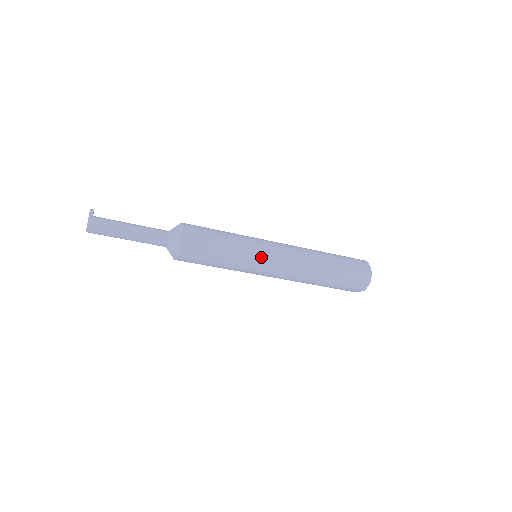
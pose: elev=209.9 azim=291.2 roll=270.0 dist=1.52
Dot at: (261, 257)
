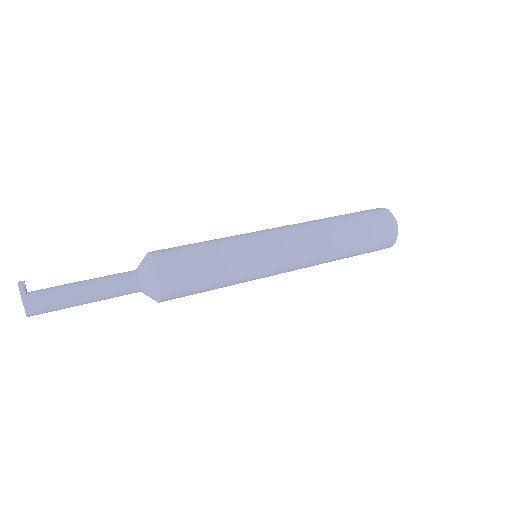
Dot at: (265, 269)
